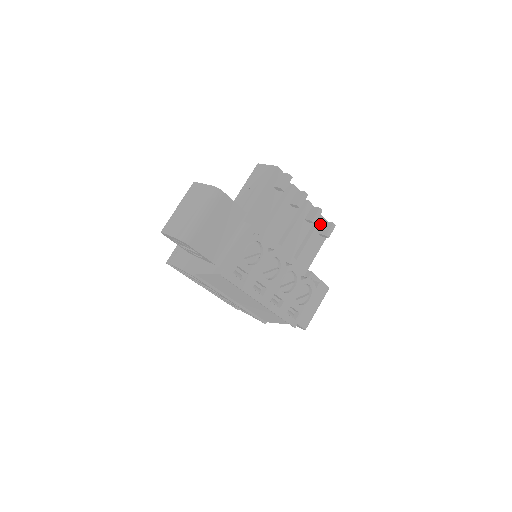
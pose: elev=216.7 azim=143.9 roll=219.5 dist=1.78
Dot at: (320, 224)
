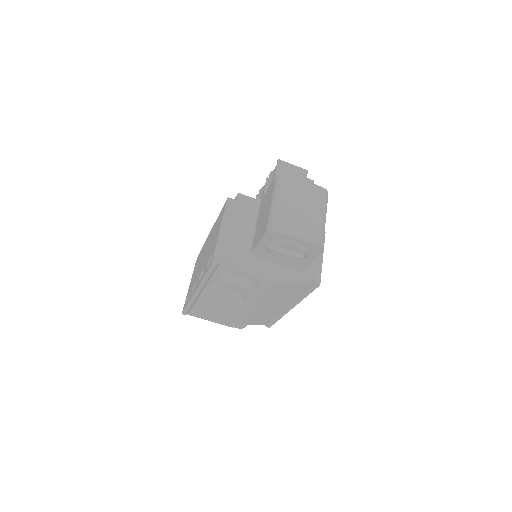
Dot at: occluded
